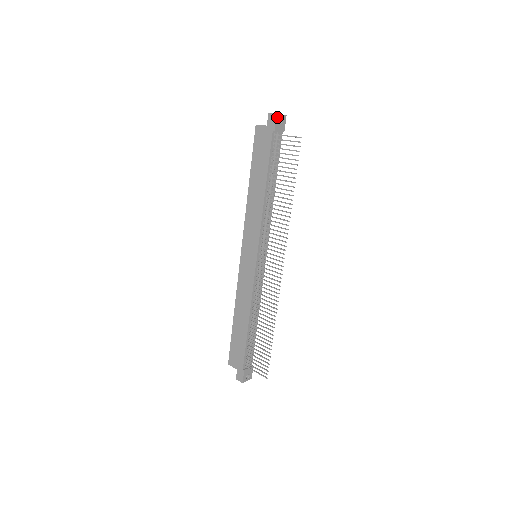
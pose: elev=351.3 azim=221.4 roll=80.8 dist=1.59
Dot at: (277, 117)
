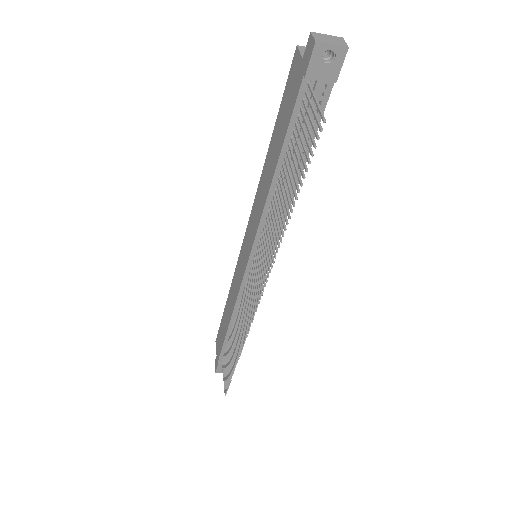
Dot at: (317, 49)
